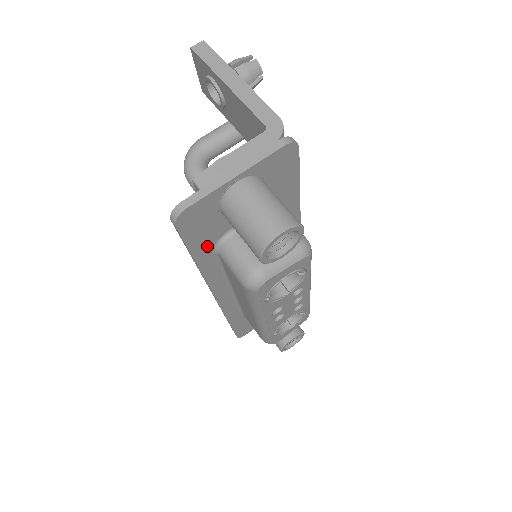
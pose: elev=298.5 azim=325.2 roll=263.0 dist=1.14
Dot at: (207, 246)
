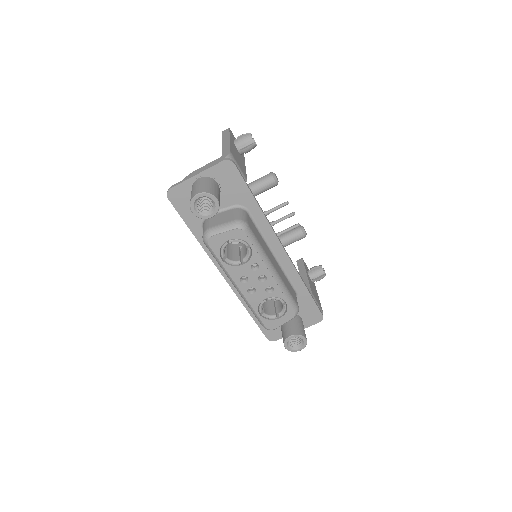
Dot at: (196, 222)
